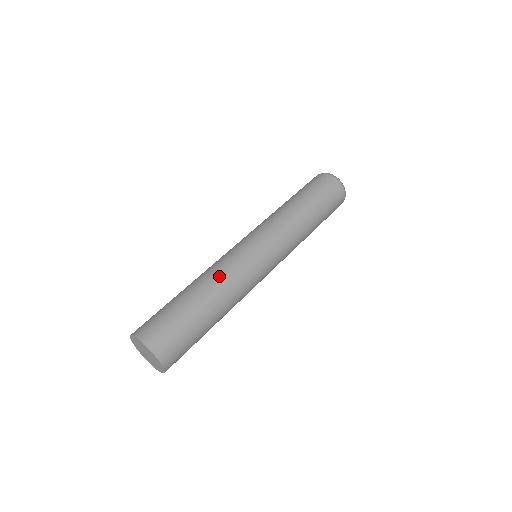
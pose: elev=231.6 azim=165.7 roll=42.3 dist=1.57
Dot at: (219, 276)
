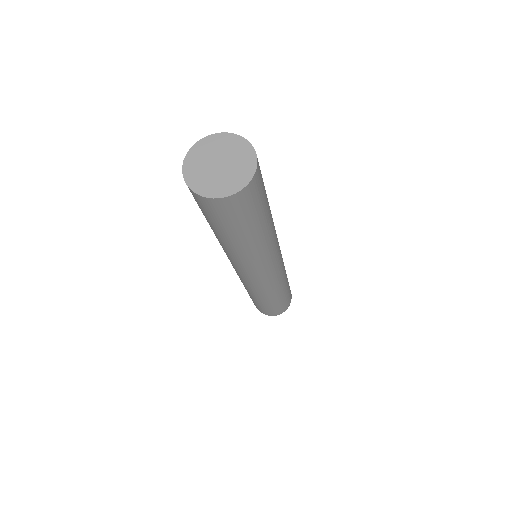
Dot at: occluded
